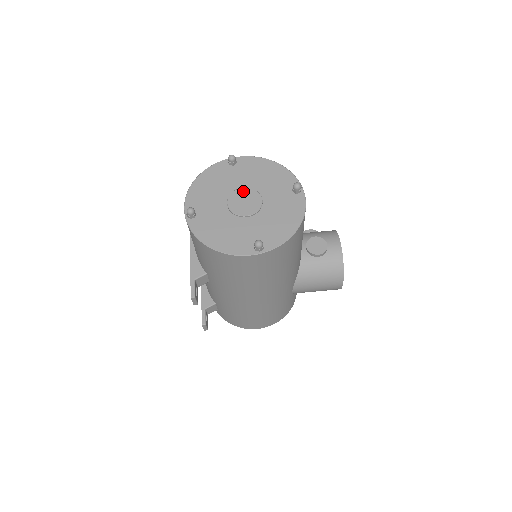
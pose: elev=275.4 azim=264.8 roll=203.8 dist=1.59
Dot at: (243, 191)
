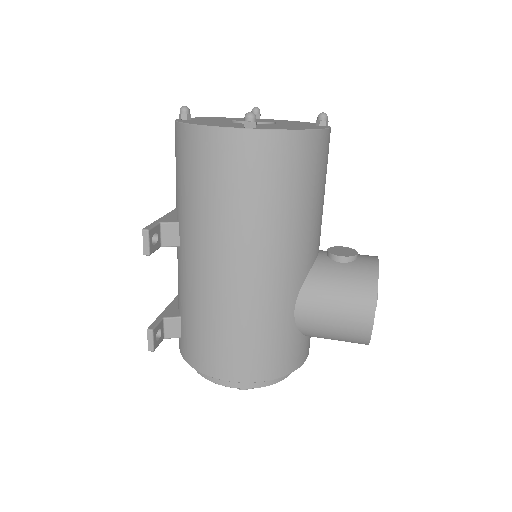
Dot at: (256, 119)
